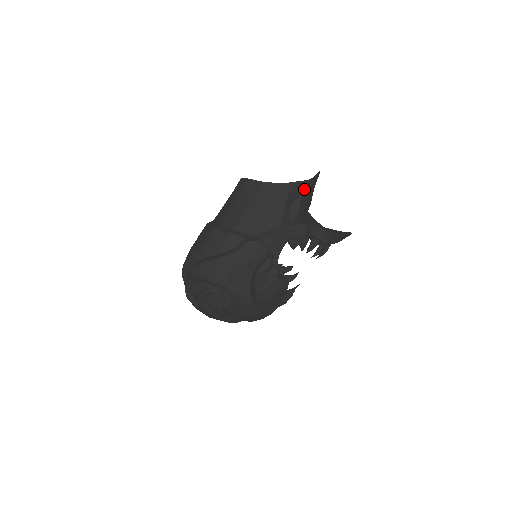
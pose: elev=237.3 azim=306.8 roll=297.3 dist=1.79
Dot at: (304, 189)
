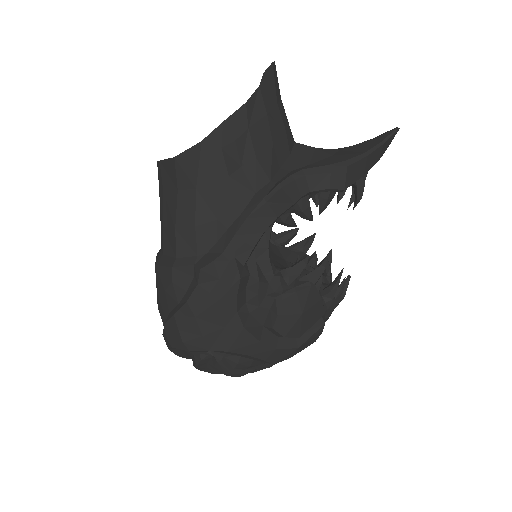
Dot at: (247, 124)
